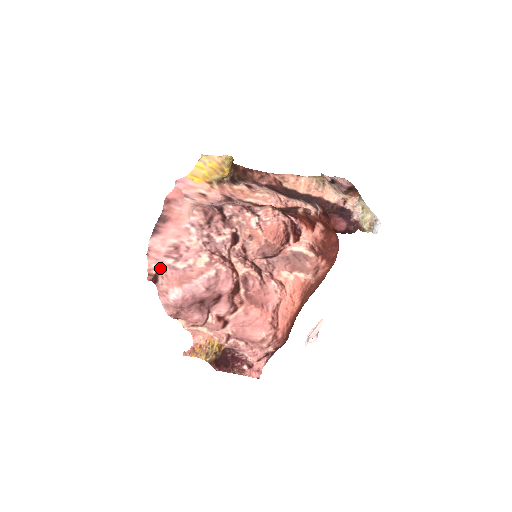
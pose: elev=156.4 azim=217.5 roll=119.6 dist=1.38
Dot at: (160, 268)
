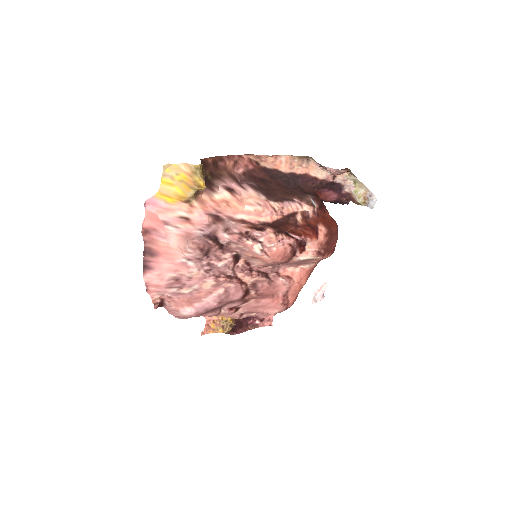
Dot at: (164, 297)
